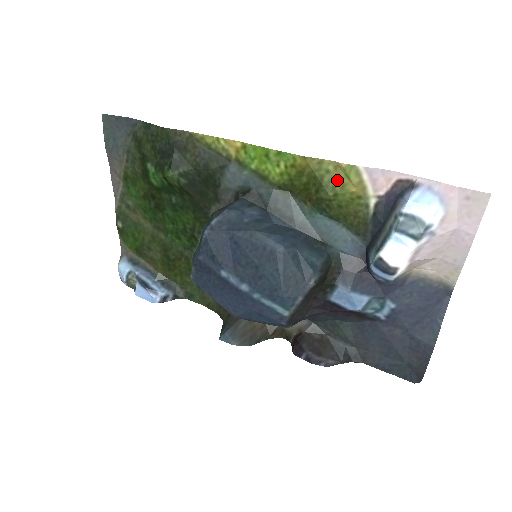
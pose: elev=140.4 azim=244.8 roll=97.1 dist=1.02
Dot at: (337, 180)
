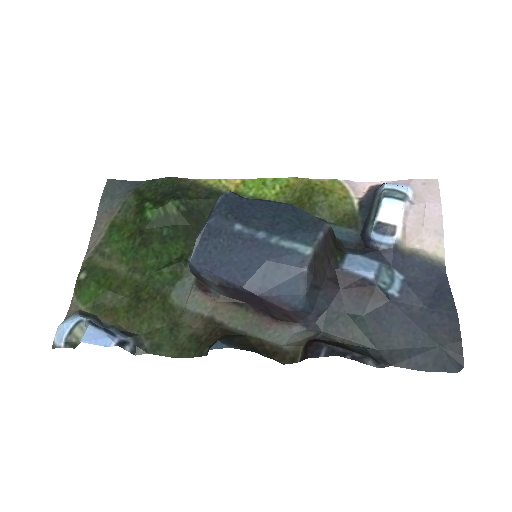
Dot at: (325, 188)
